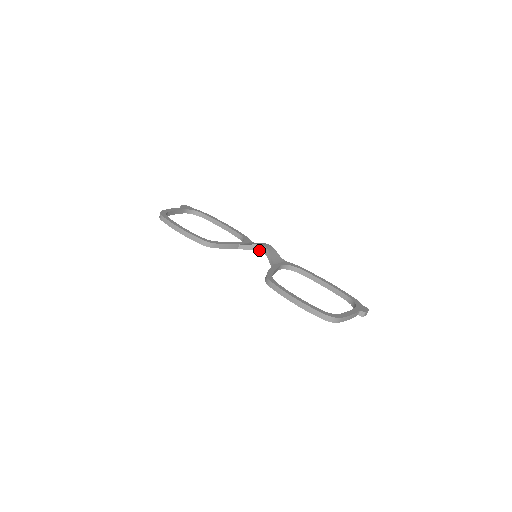
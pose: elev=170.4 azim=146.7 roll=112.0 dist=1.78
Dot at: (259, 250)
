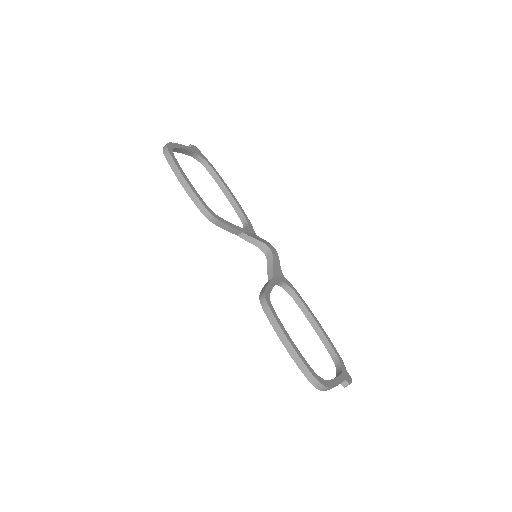
Dot at: (261, 249)
